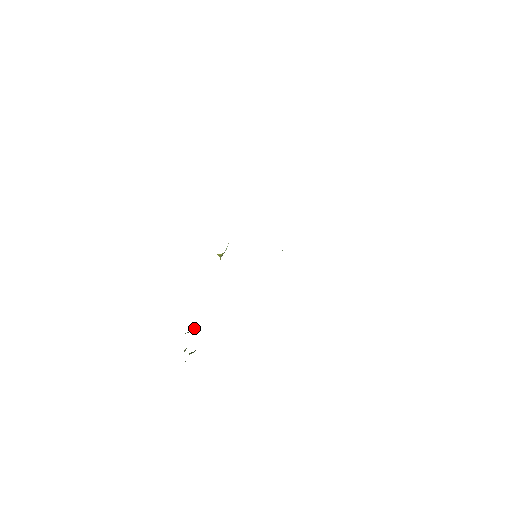
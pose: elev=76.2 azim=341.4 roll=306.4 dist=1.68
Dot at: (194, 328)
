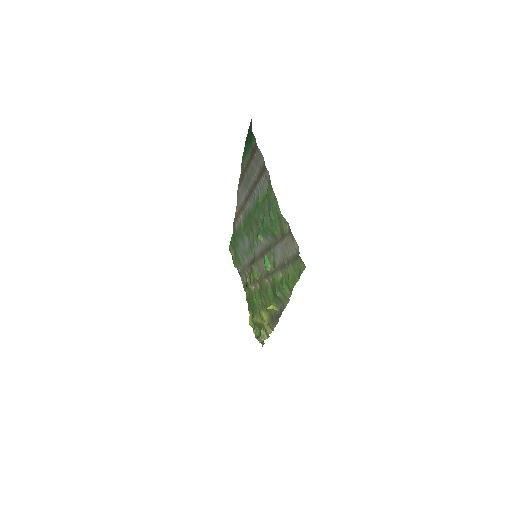
Dot at: (265, 334)
